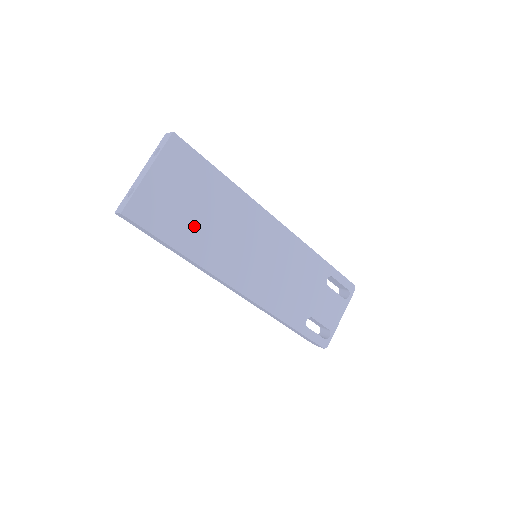
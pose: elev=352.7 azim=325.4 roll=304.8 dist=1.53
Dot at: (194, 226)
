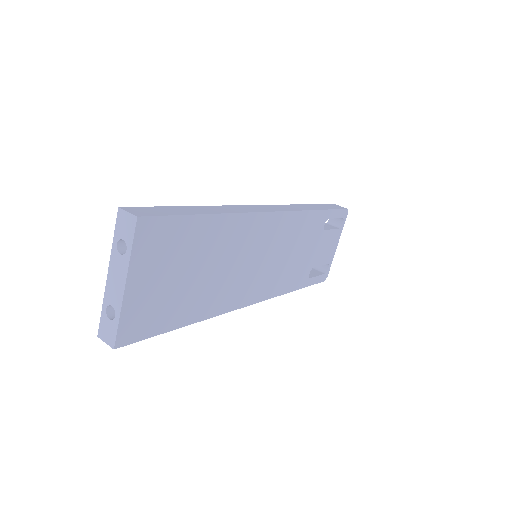
Dot at: (194, 291)
